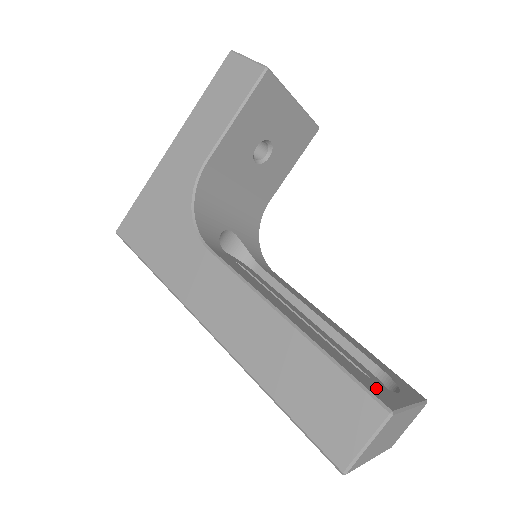
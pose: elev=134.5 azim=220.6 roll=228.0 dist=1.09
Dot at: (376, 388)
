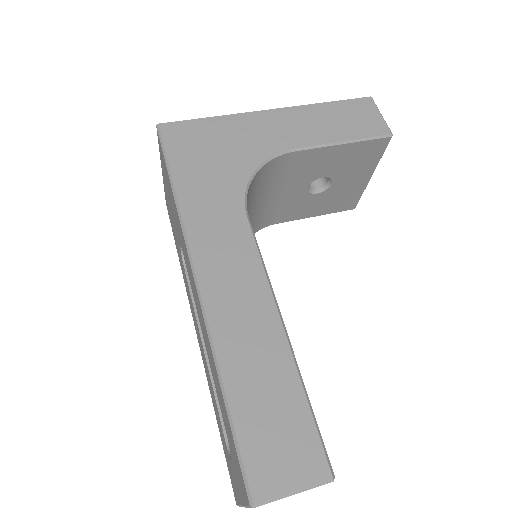
Dot at: occluded
